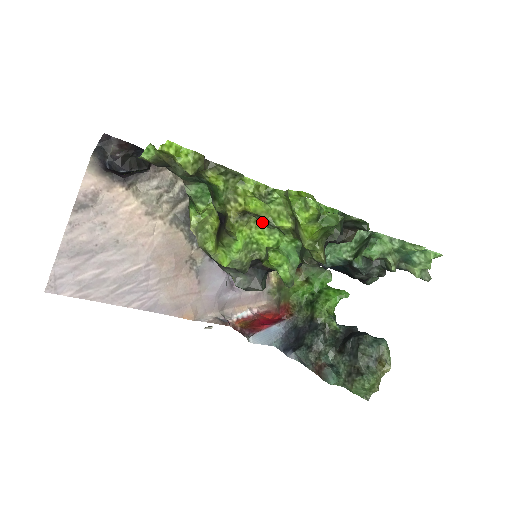
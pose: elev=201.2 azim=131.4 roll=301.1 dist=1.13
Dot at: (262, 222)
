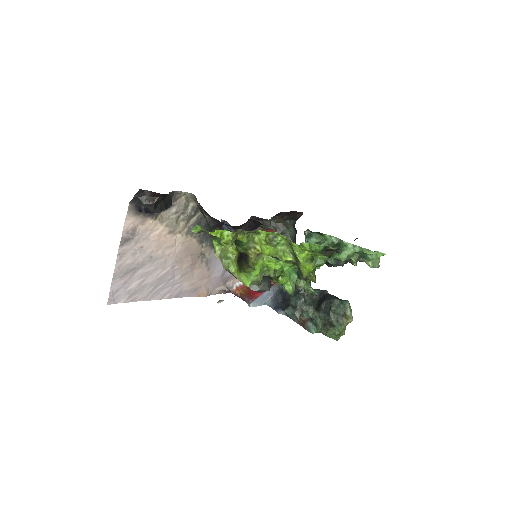
Dot at: occluded
